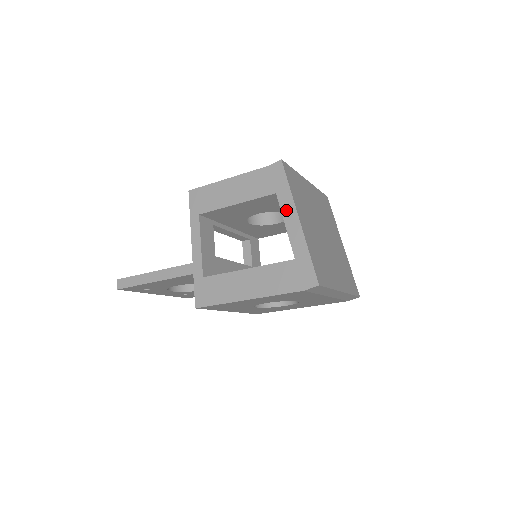
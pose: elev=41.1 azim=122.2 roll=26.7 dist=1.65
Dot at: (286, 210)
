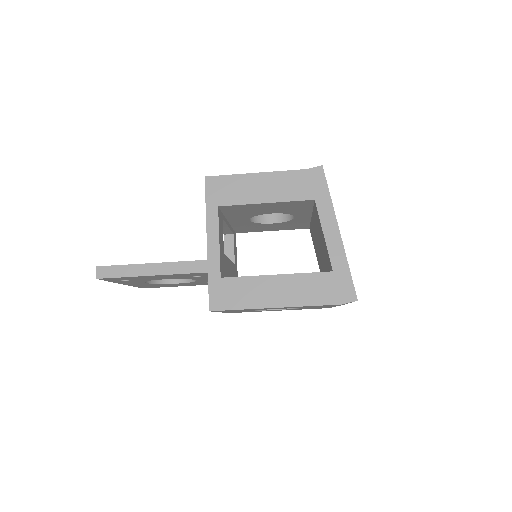
Dot at: (326, 219)
